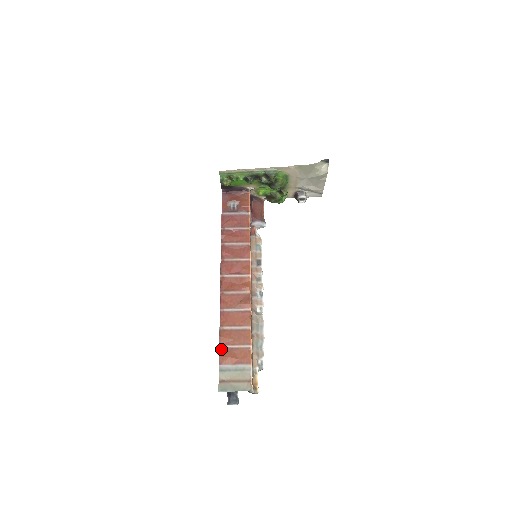
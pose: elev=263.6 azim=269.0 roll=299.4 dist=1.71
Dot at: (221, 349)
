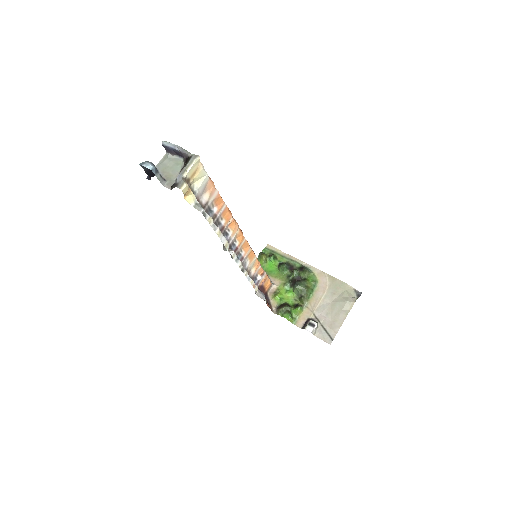
Dot at: occluded
